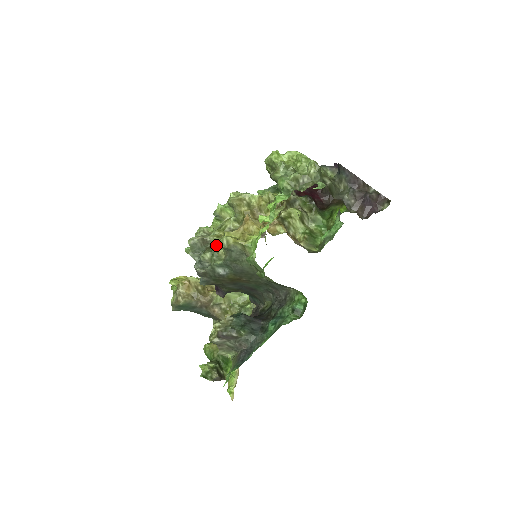
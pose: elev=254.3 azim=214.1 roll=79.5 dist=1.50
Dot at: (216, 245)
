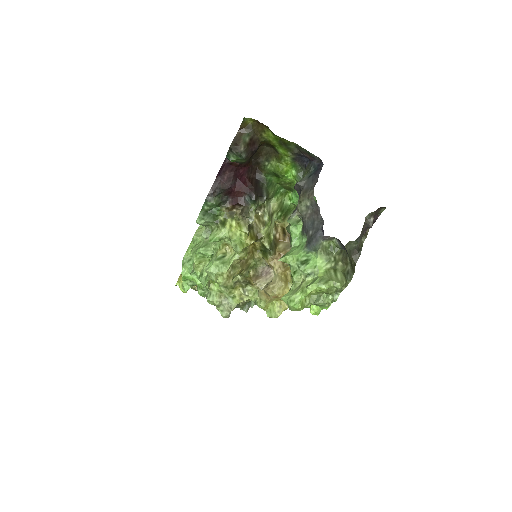
Dot at: occluded
